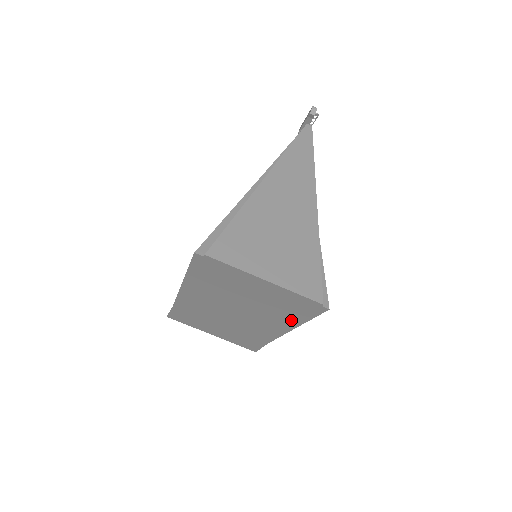
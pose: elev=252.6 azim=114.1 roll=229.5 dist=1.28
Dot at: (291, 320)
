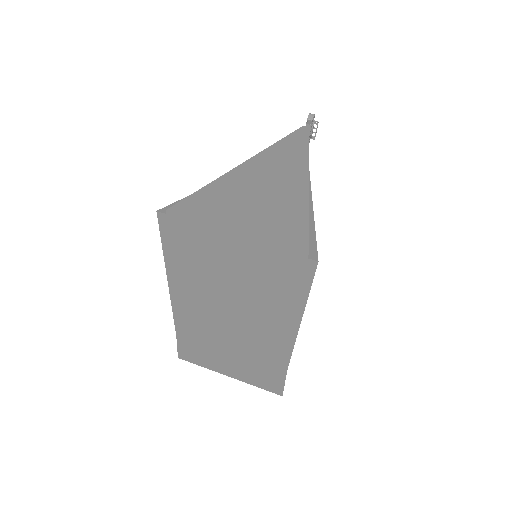
Dot at: (290, 306)
